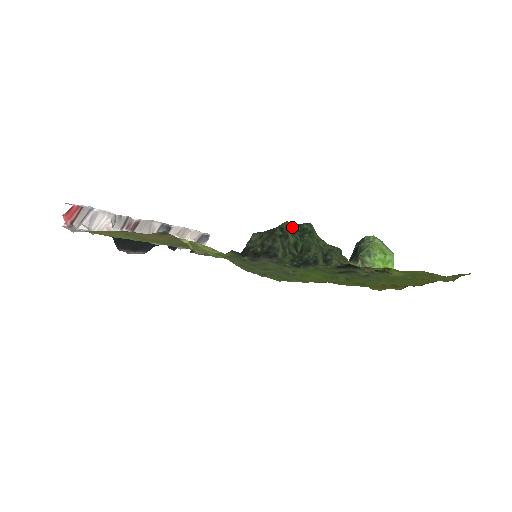
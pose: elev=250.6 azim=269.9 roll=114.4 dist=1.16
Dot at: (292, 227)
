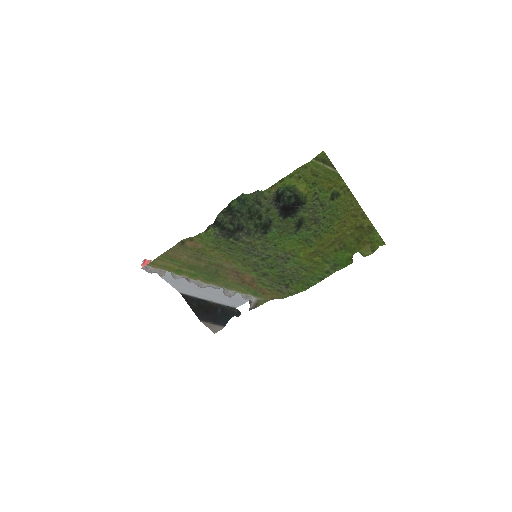
Dot at: (240, 205)
